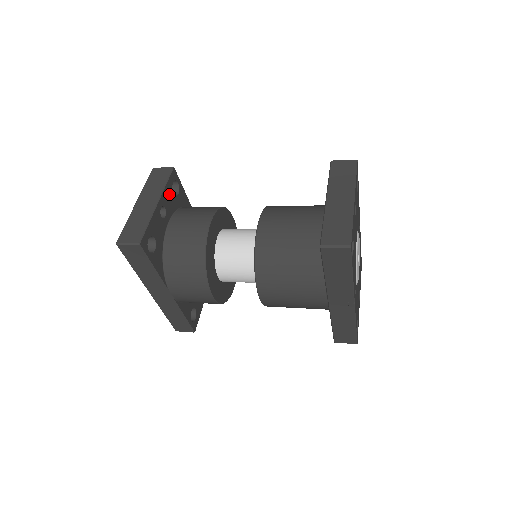
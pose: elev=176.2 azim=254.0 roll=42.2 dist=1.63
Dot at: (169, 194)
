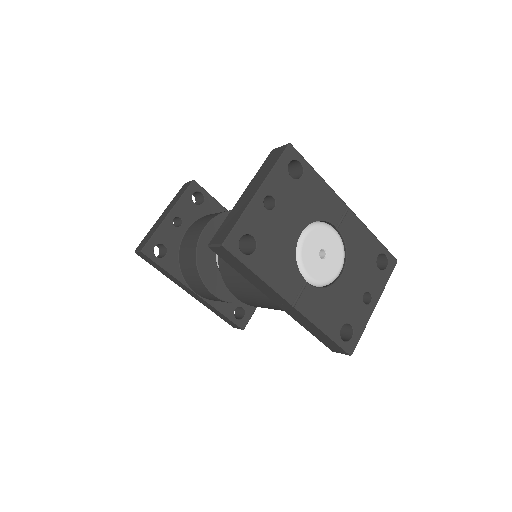
Dot at: (187, 205)
